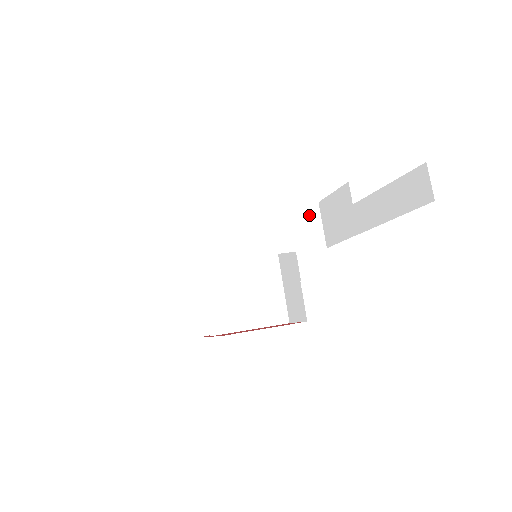
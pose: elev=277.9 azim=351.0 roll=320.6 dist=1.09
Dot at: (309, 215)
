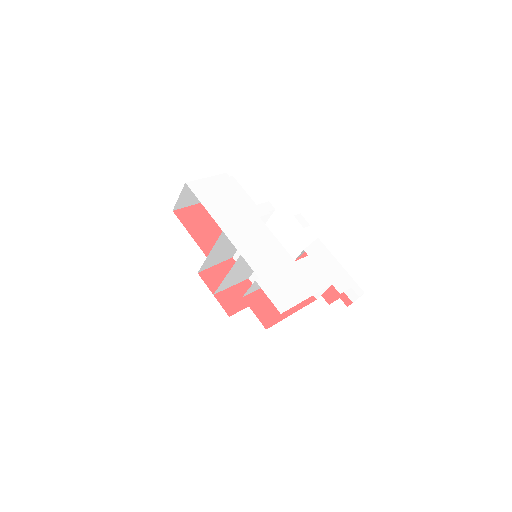
Dot at: occluded
